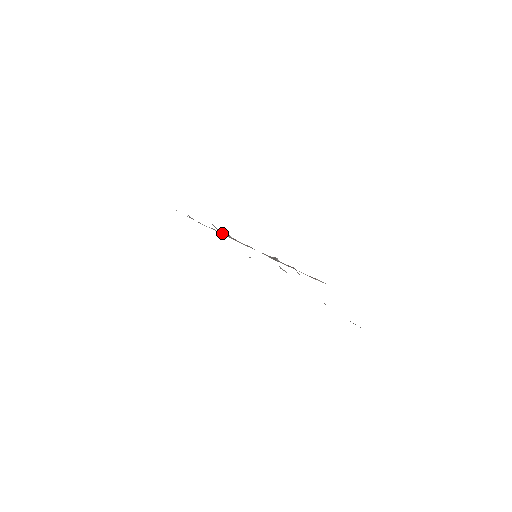
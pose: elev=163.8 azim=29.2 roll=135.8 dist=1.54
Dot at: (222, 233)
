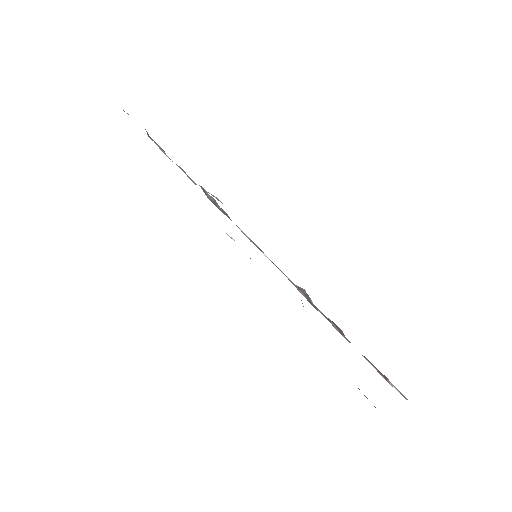
Dot at: (206, 193)
